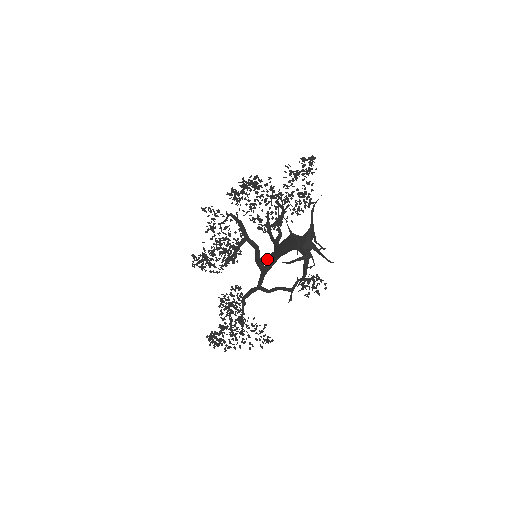
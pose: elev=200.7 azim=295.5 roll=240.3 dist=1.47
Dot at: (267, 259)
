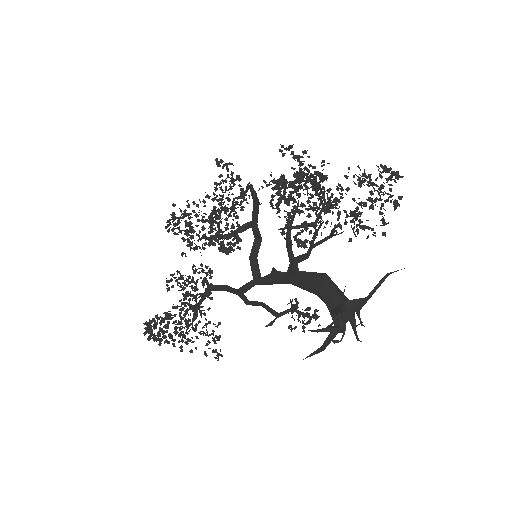
Dot at: (271, 273)
